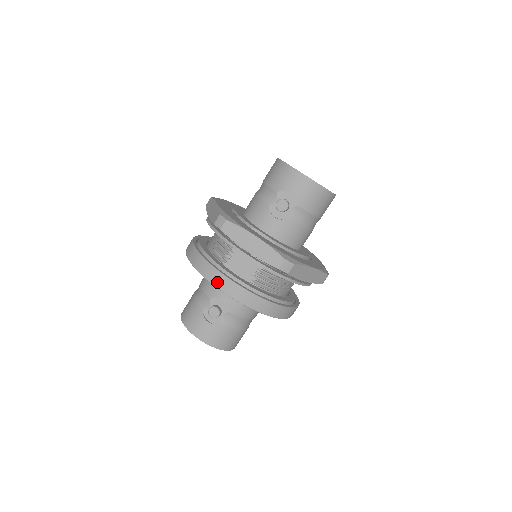
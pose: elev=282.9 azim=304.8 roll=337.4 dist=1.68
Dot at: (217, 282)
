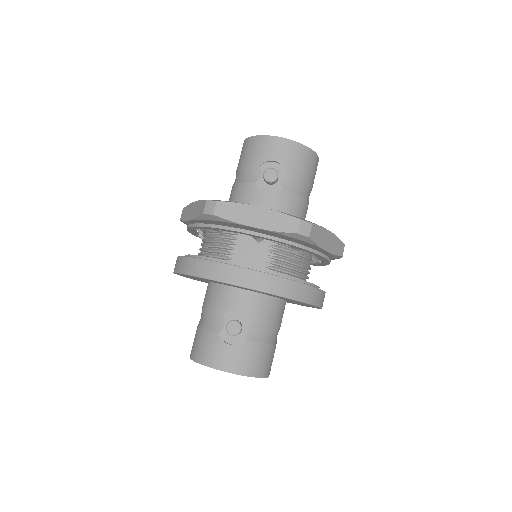
Dot at: (230, 277)
